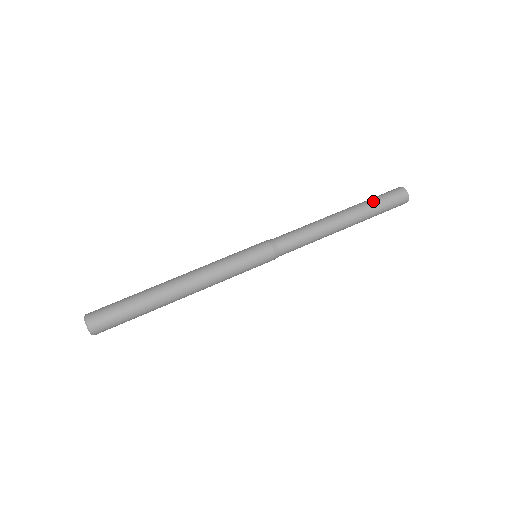
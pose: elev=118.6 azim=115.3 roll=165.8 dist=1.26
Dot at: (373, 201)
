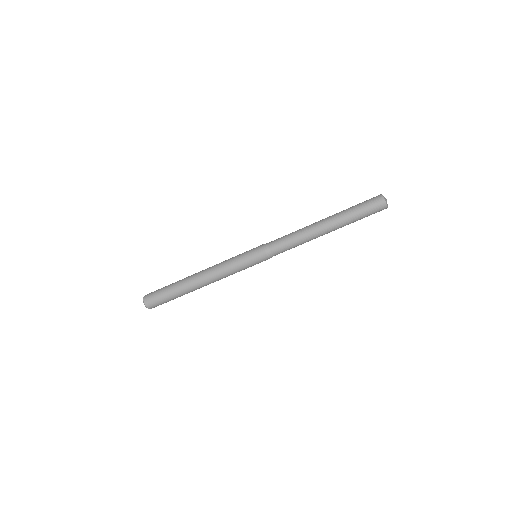
Dot at: (356, 219)
